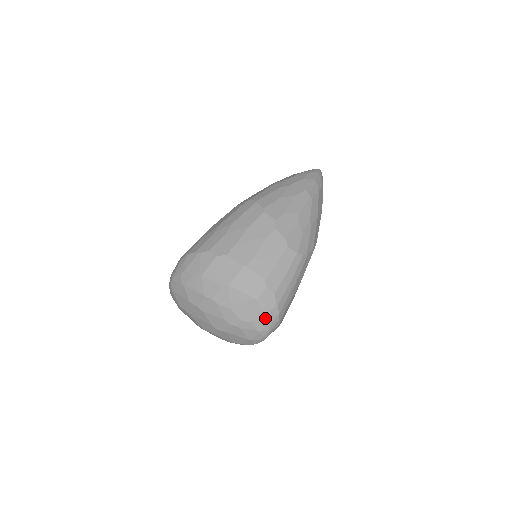
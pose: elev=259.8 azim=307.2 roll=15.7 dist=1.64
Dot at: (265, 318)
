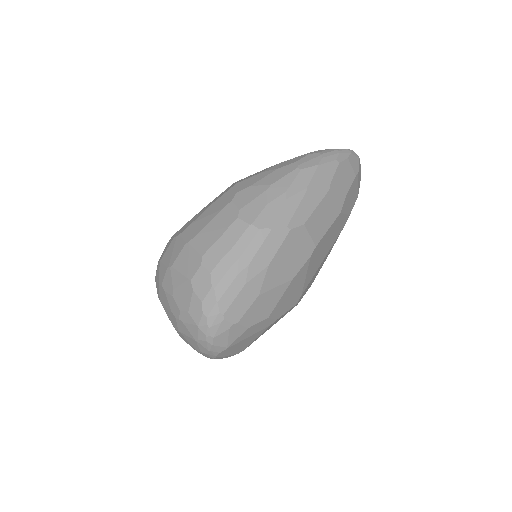
Dot at: (200, 306)
